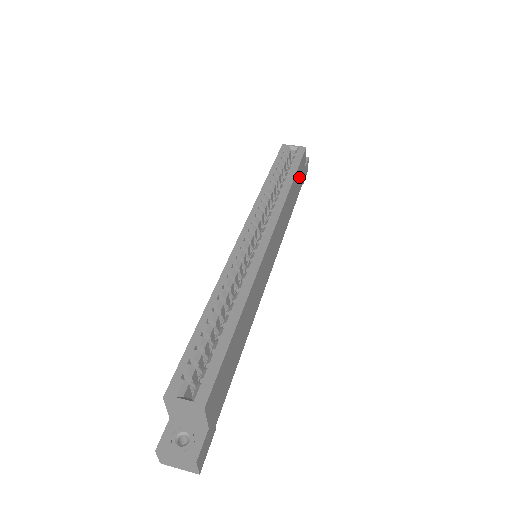
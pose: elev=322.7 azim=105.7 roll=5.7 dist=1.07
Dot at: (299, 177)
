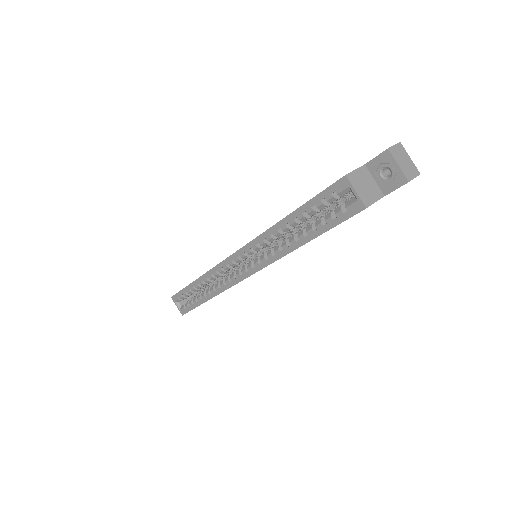
Dot at: occluded
